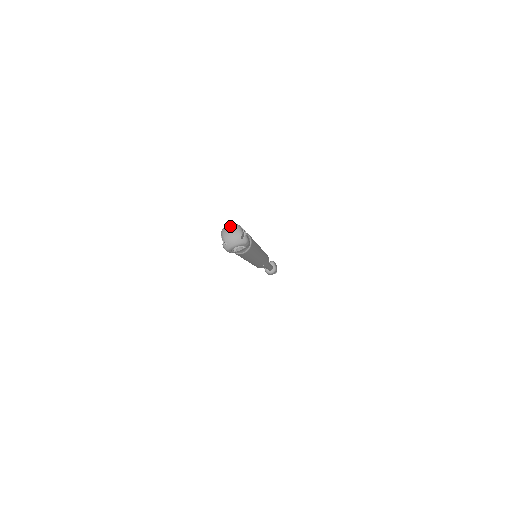
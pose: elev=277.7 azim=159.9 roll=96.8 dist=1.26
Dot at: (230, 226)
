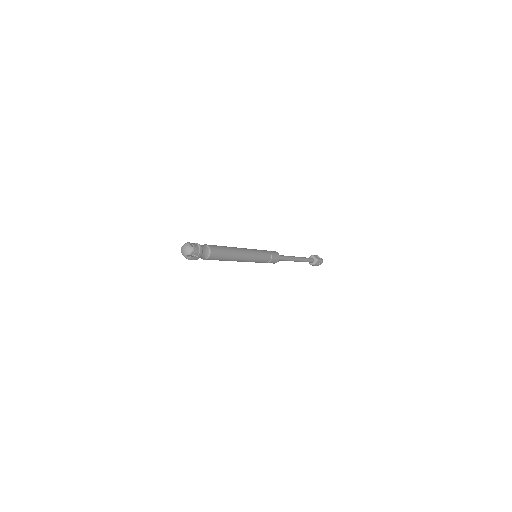
Dot at: (190, 246)
